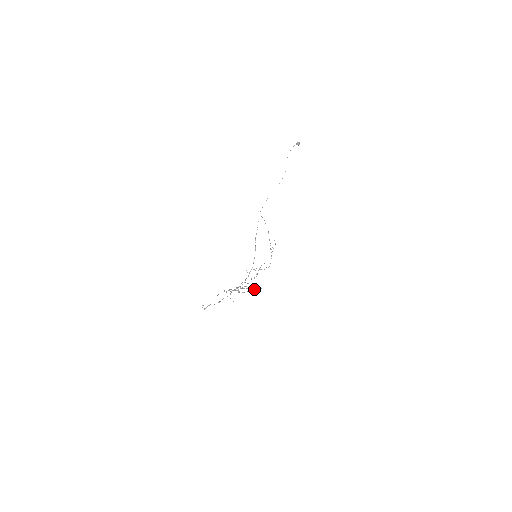
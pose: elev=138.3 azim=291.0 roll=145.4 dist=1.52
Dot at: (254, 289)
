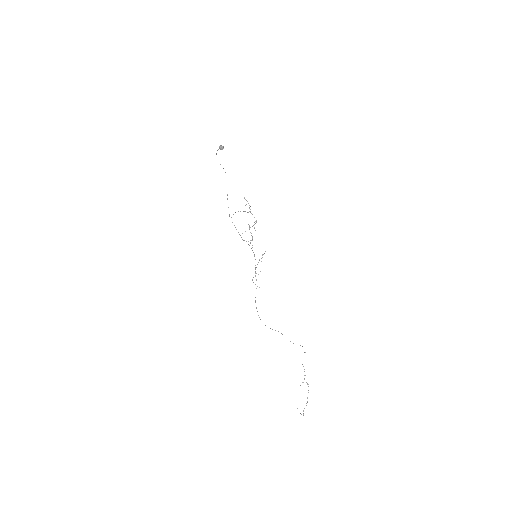
Dot at: (262, 255)
